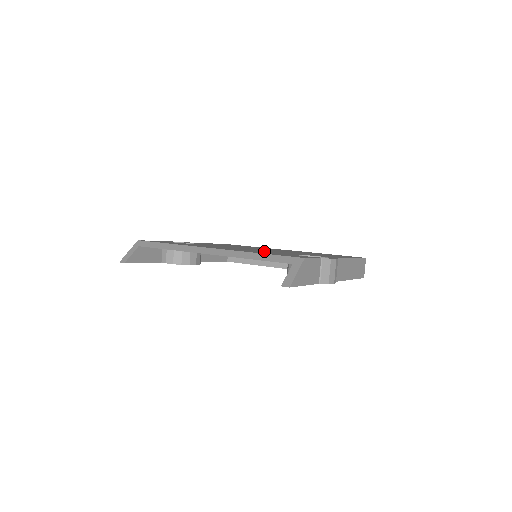
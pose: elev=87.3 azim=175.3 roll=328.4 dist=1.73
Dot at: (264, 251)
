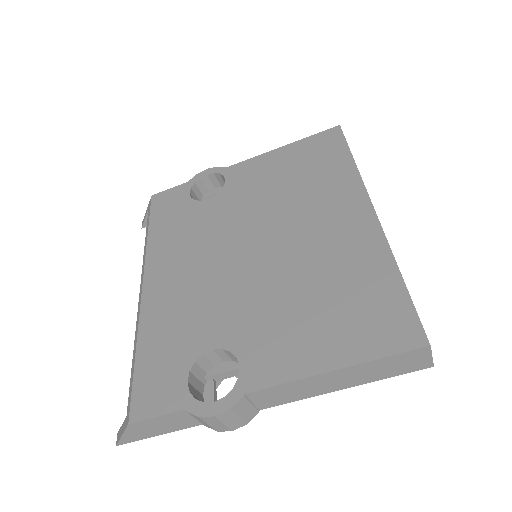
Dot at: (204, 301)
